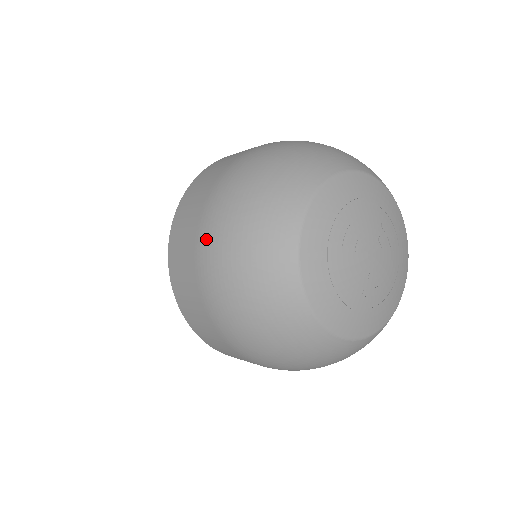
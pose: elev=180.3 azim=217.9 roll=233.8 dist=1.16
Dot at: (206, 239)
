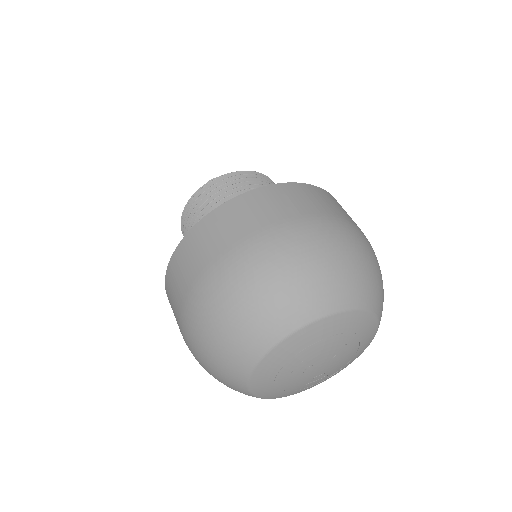
Dot at: (185, 325)
